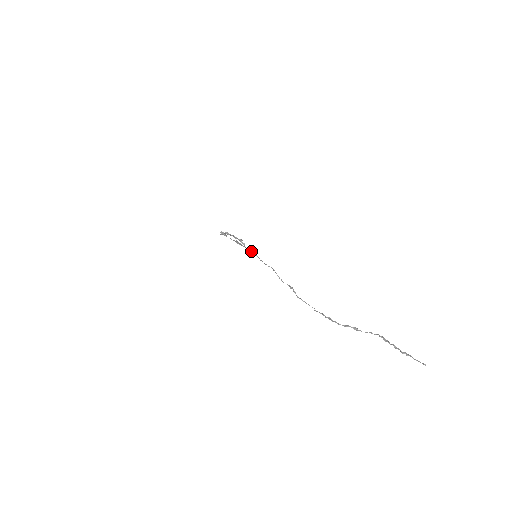
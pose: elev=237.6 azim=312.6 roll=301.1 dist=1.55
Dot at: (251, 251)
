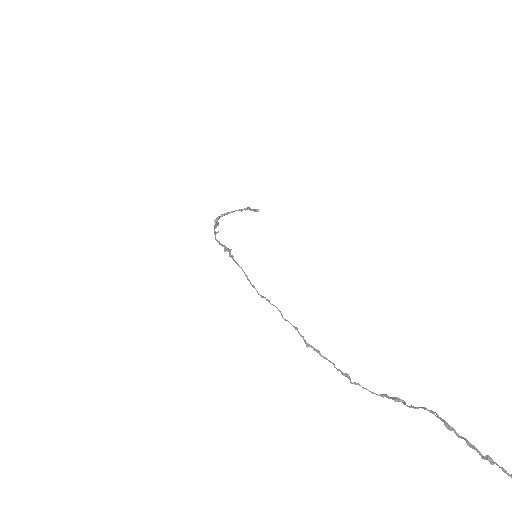
Dot at: occluded
